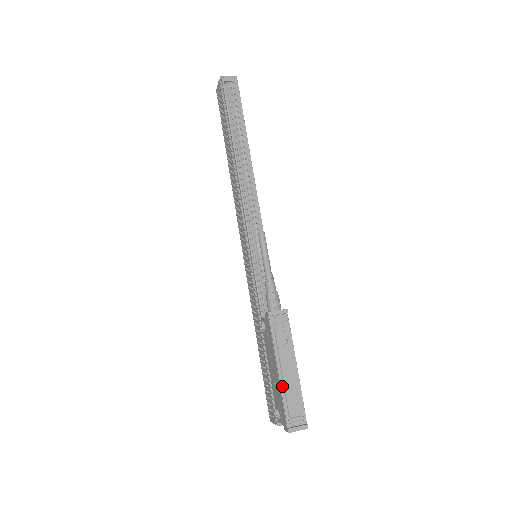
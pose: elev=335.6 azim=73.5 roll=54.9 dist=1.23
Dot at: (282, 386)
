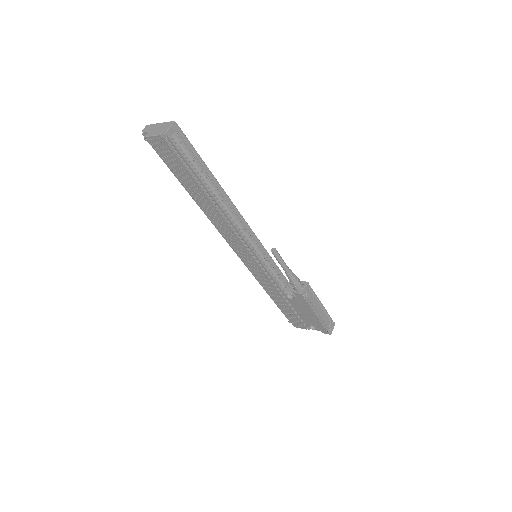
Dot at: (321, 320)
